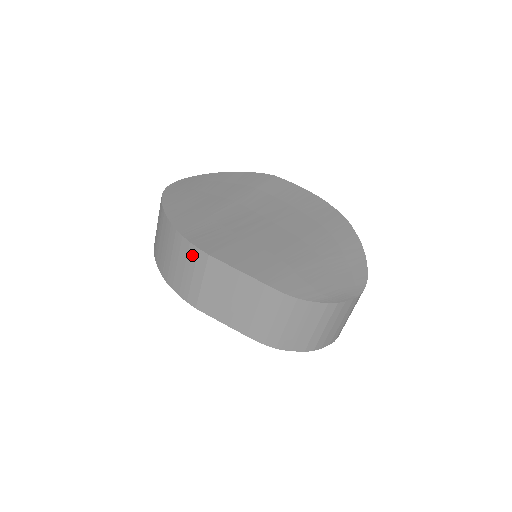
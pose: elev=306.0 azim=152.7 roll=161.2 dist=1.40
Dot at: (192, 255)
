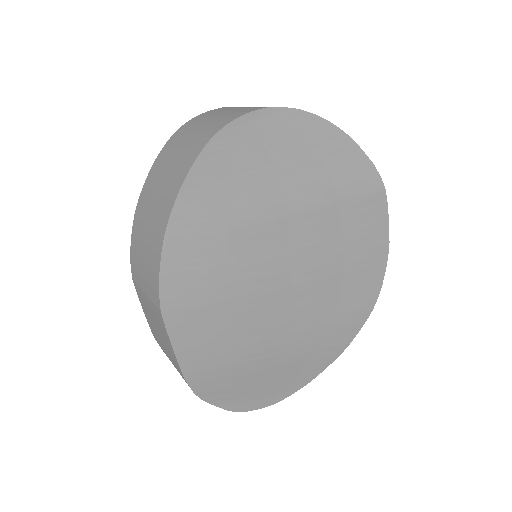
Dot at: (153, 279)
